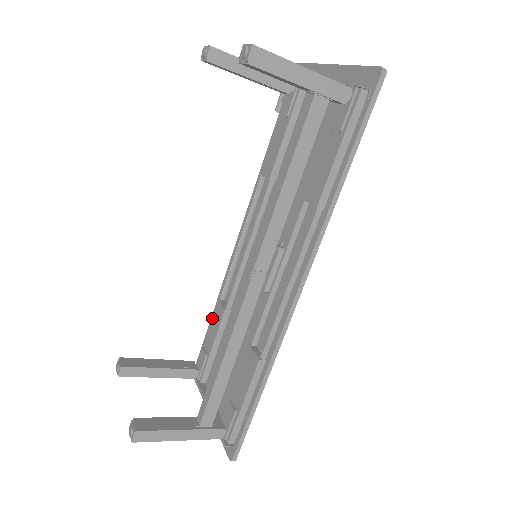
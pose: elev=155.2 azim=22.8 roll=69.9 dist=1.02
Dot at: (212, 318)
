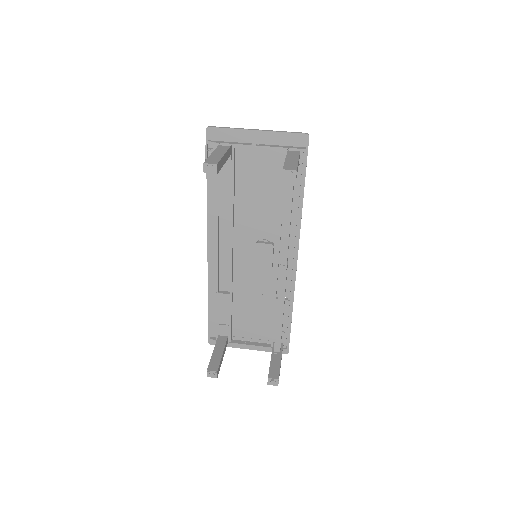
Dot at: (218, 306)
